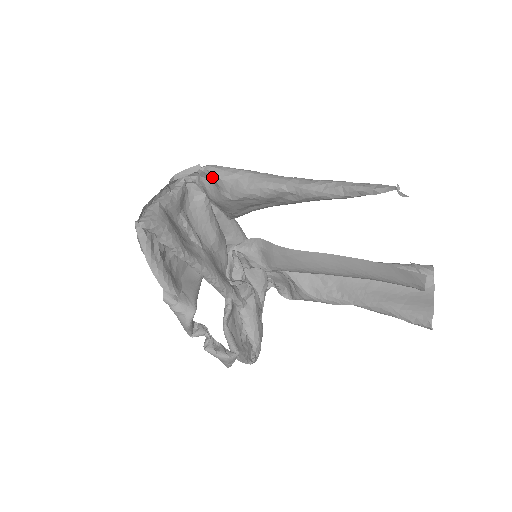
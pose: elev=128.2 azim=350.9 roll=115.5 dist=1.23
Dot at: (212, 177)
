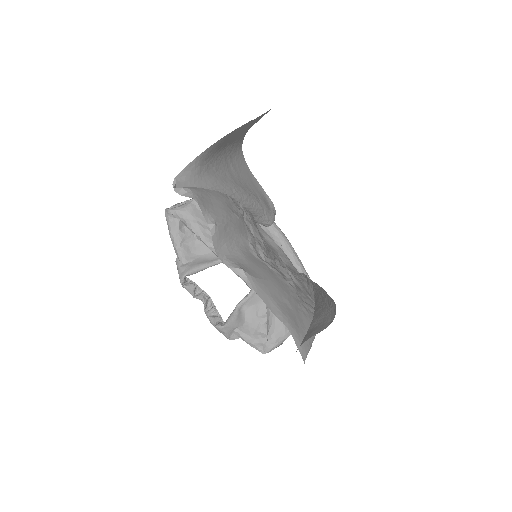
Dot at: occluded
